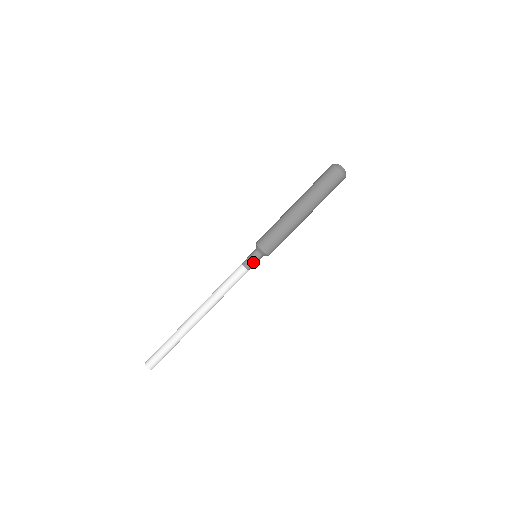
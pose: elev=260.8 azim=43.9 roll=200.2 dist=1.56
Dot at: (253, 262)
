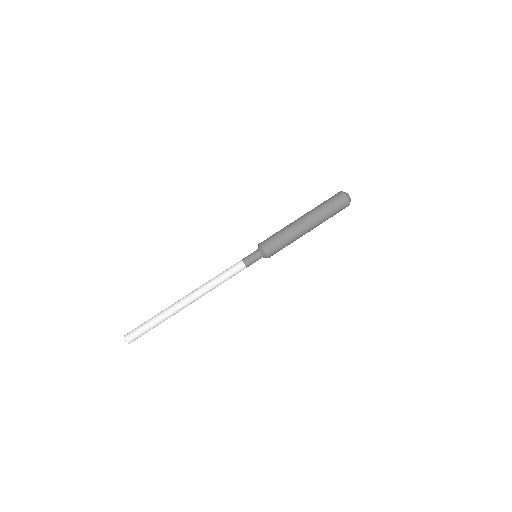
Dot at: (250, 257)
